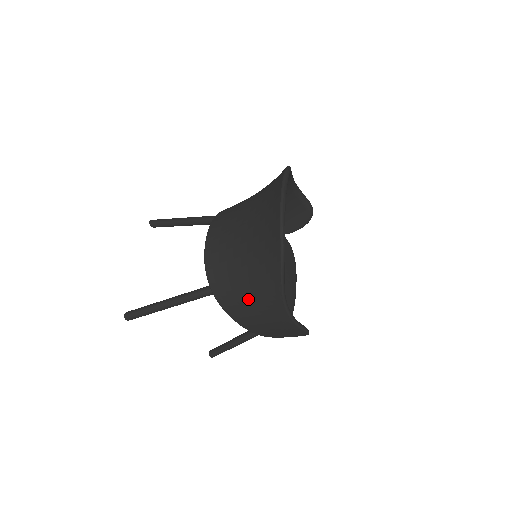
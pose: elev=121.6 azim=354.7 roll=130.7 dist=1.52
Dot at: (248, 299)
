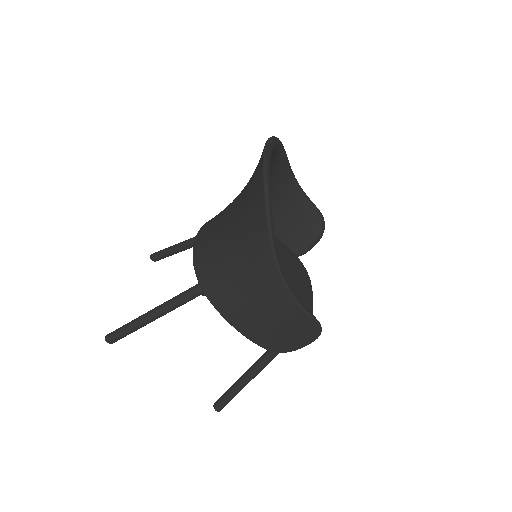
Dot at: (238, 279)
